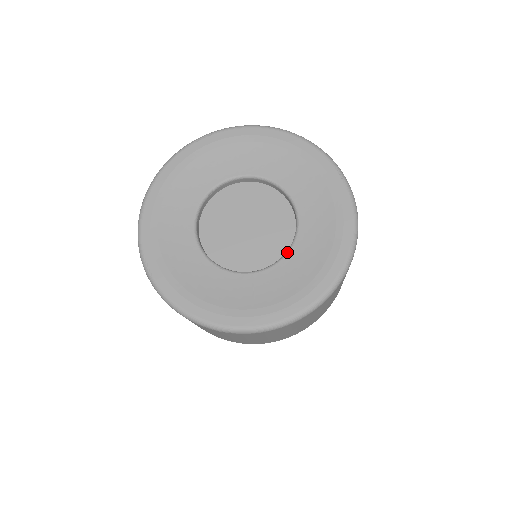
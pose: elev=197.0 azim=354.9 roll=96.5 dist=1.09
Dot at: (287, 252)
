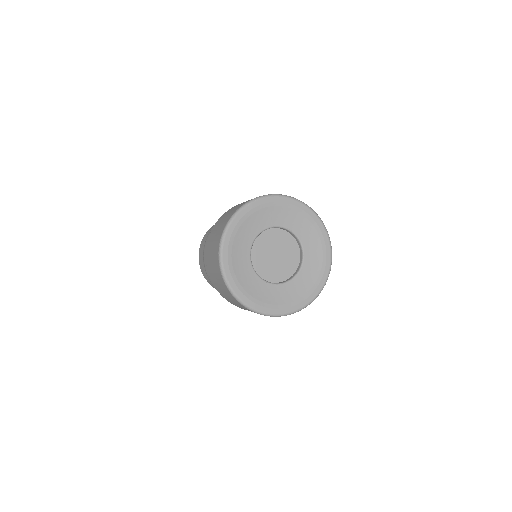
Dot at: (299, 271)
